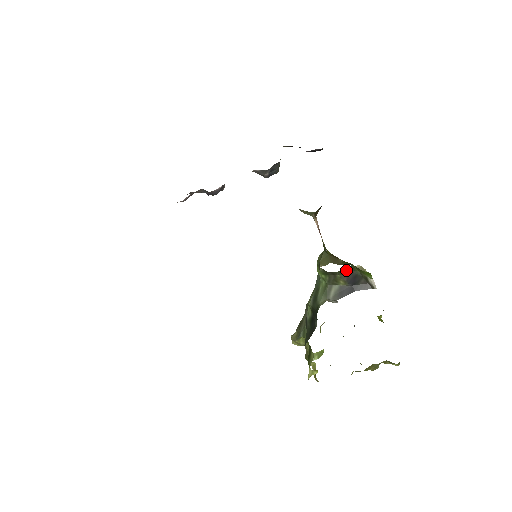
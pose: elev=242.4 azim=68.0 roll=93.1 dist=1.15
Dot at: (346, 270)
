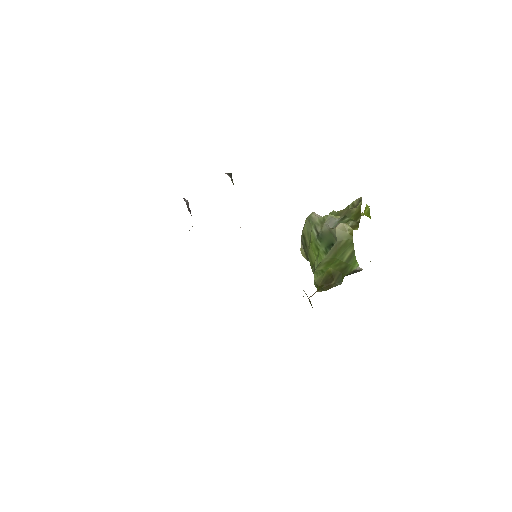
Dot at: (338, 283)
